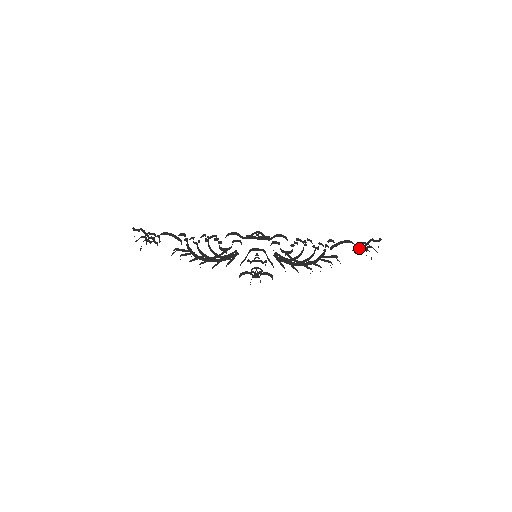
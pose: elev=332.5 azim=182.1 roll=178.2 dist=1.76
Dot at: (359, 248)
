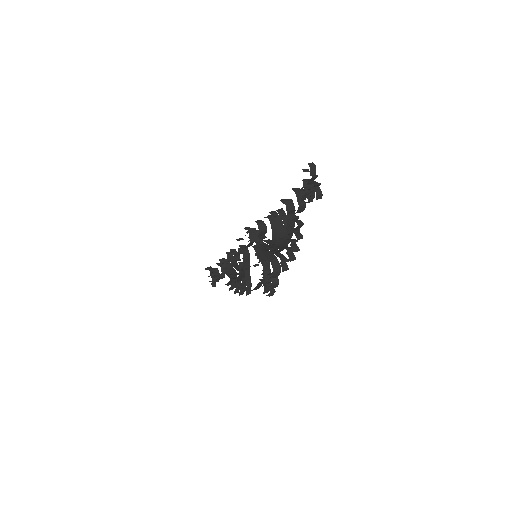
Dot at: (302, 191)
